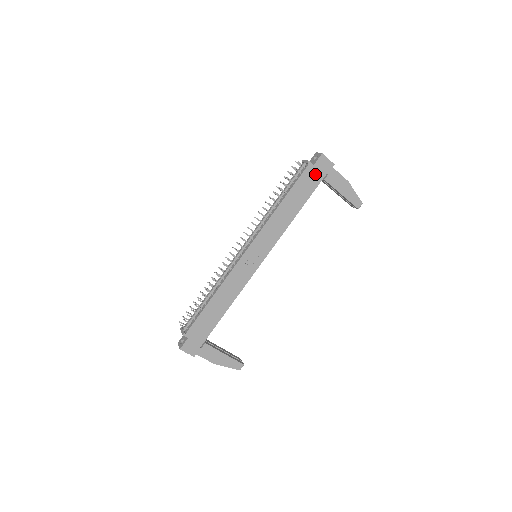
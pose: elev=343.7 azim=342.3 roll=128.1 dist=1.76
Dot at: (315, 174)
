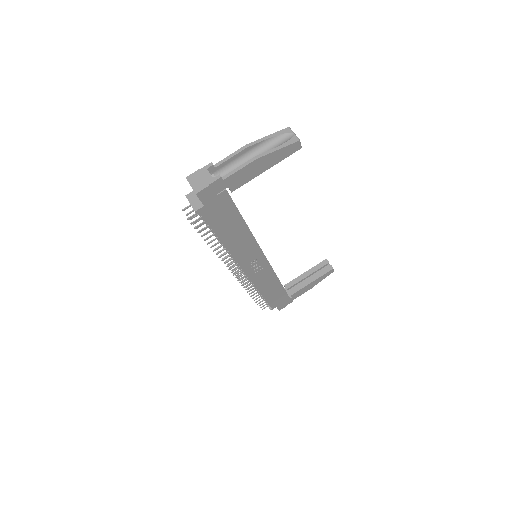
Dot at: (216, 204)
